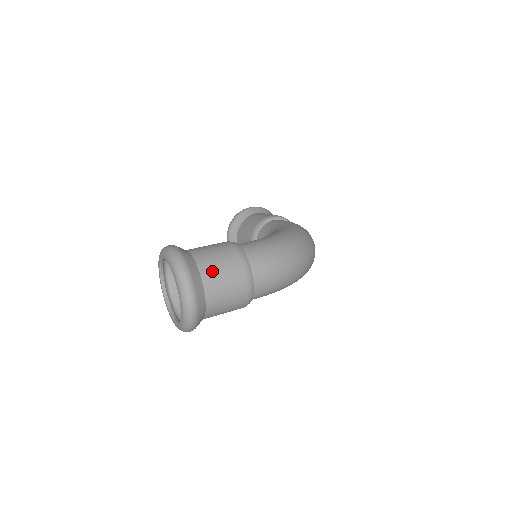
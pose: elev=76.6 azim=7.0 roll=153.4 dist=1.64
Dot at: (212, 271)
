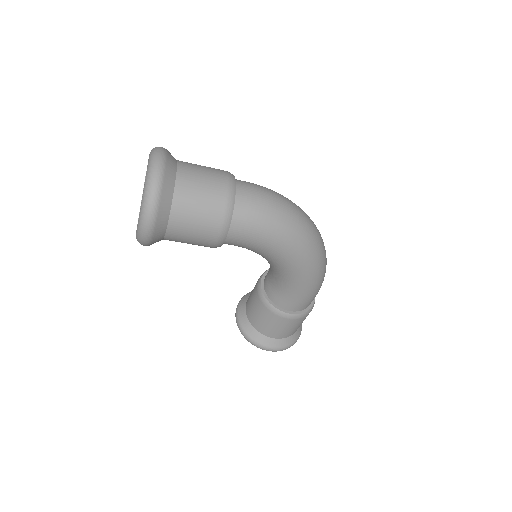
Dot at: (191, 164)
